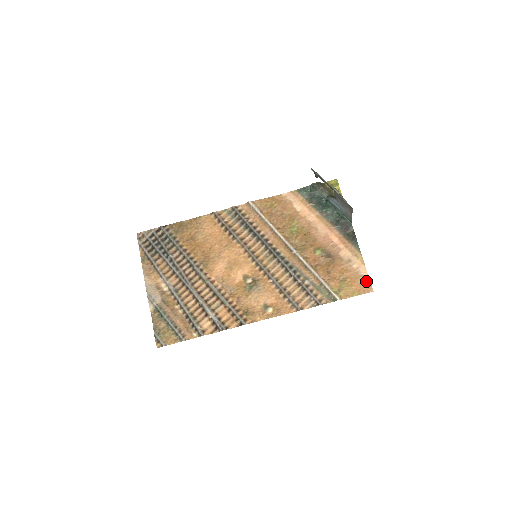
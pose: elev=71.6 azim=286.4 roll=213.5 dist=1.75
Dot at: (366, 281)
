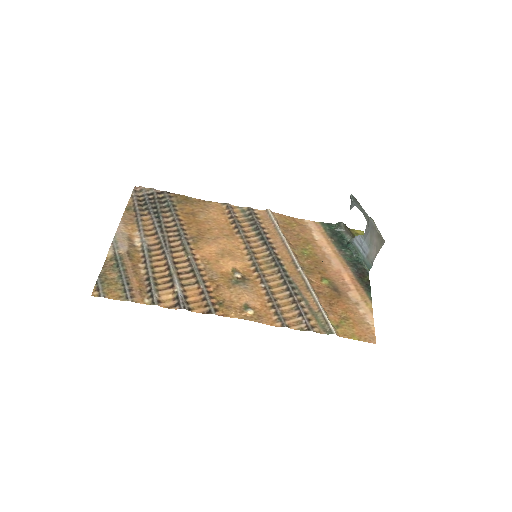
Dot at: (370, 330)
